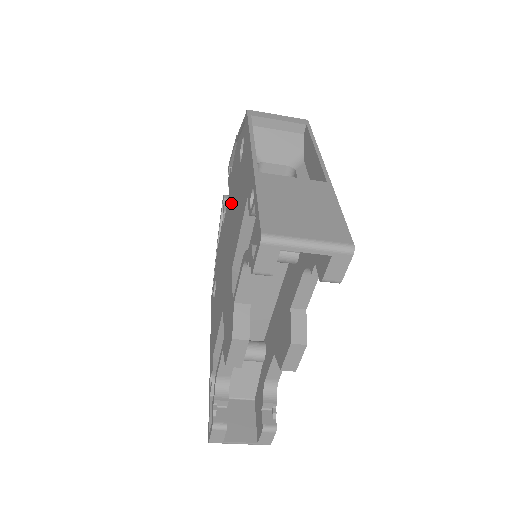
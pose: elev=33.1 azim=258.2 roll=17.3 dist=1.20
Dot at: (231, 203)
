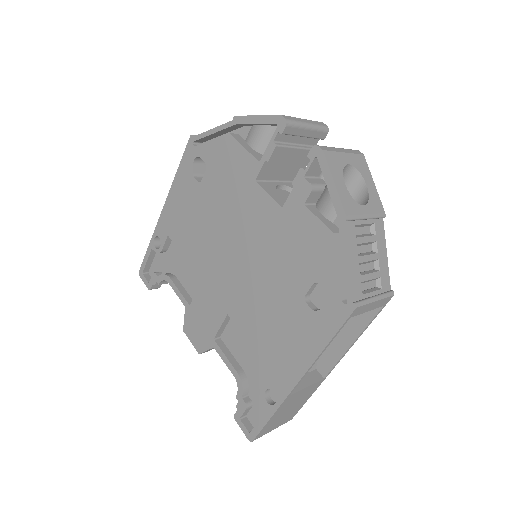
Dot at: (272, 251)
